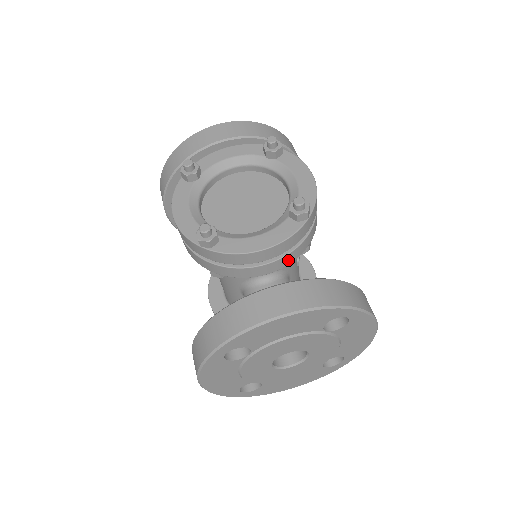
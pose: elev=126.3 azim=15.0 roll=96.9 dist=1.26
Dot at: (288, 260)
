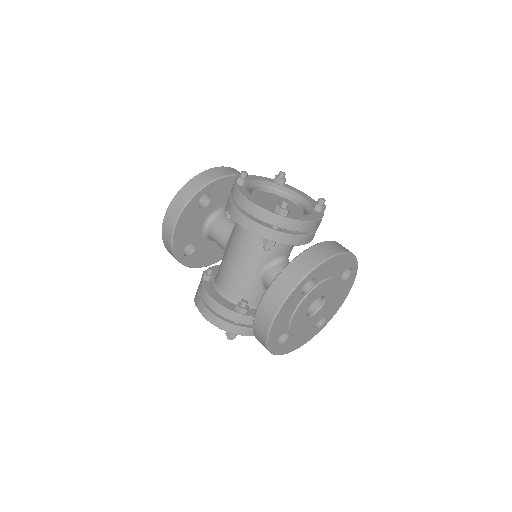
Dot at: (312, 238)
